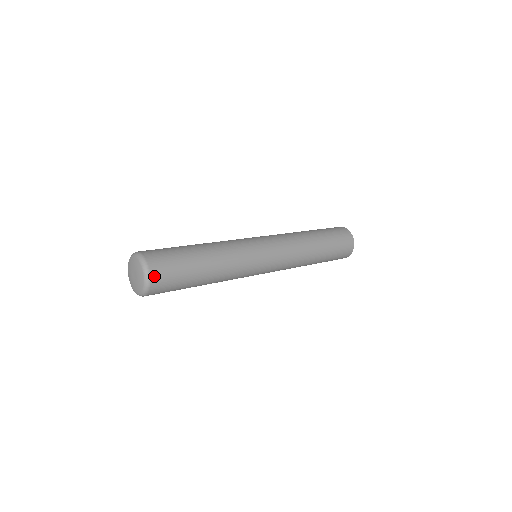
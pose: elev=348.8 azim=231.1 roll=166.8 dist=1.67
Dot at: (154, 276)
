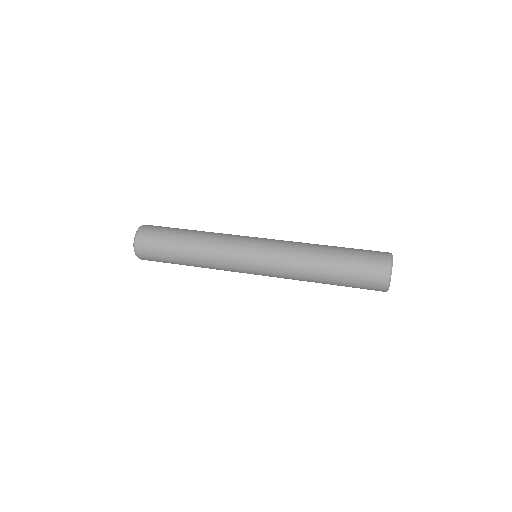
Dot at: (139, 251)
